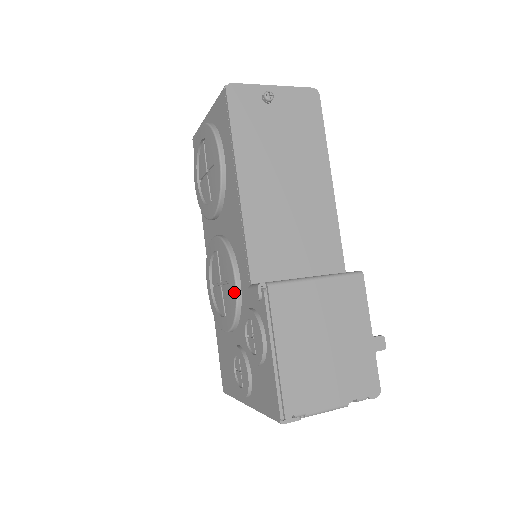
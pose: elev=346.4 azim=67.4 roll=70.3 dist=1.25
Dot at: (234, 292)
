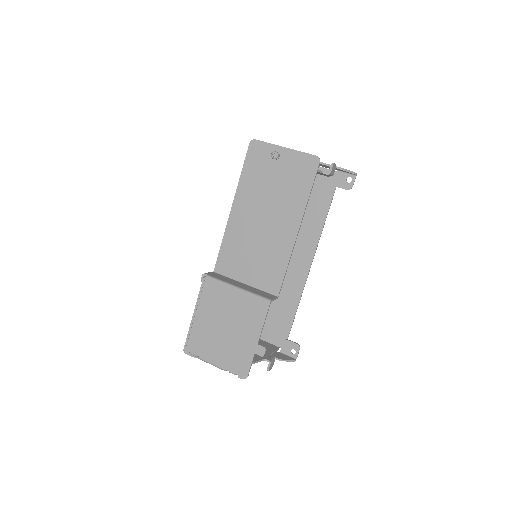
Dot at: occluded
